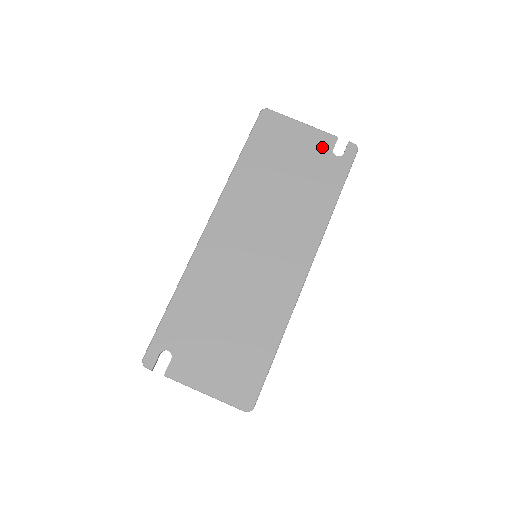
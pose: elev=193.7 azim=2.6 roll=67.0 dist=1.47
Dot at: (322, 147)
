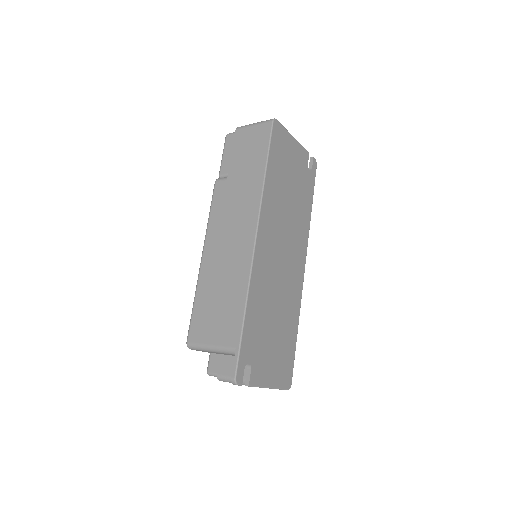
Dot at: (303, 161)
